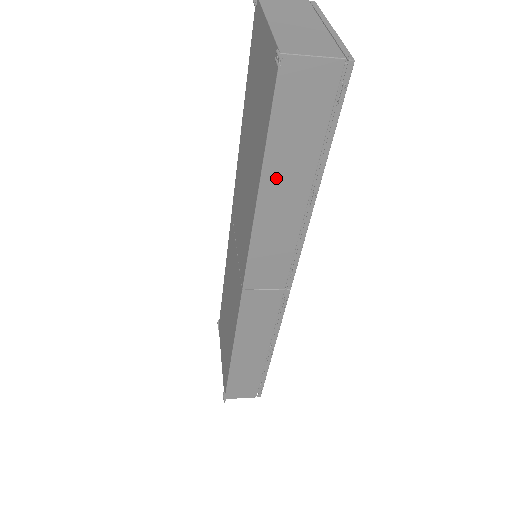
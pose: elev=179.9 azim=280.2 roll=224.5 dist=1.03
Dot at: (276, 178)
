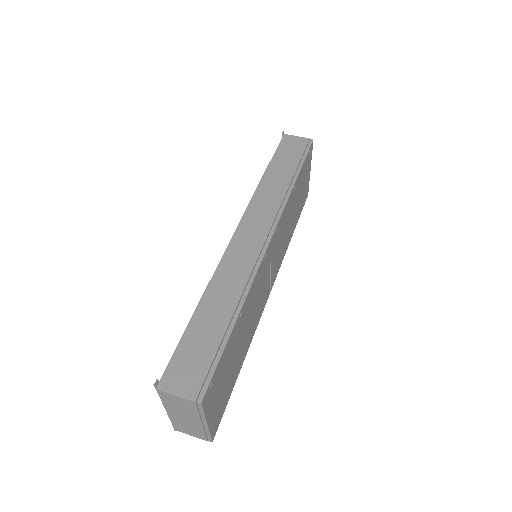
Dot at: occluded
